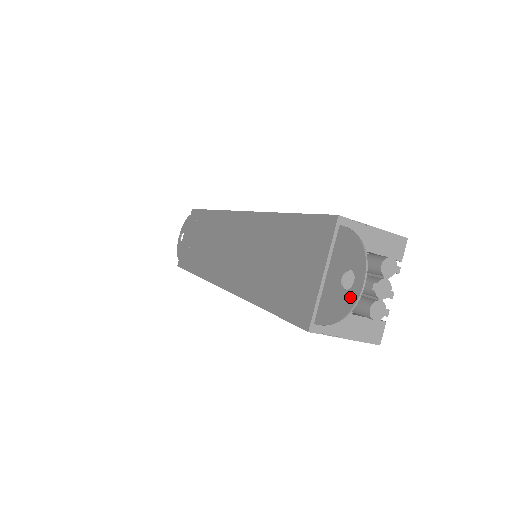
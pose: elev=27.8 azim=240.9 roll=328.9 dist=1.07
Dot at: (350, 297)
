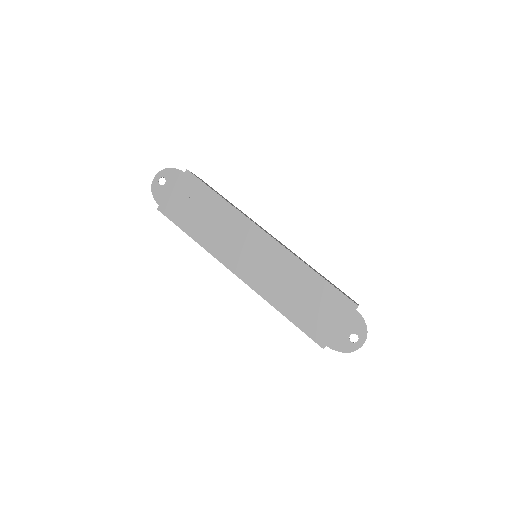
Dot at: (353, 347)
